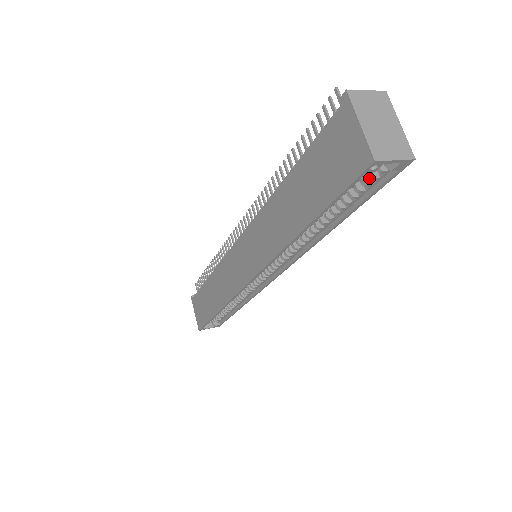
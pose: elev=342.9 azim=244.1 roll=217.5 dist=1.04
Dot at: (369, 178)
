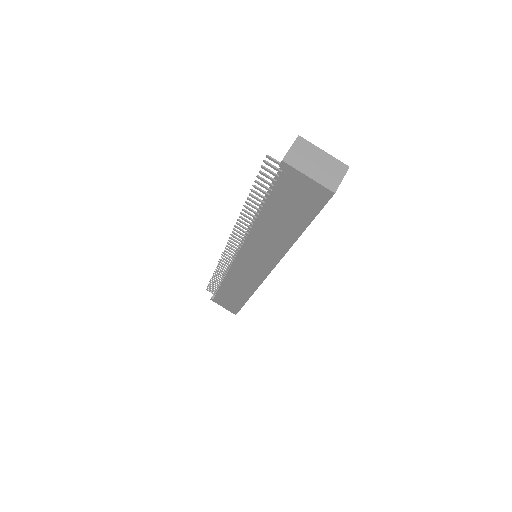
Dot at: occluded
